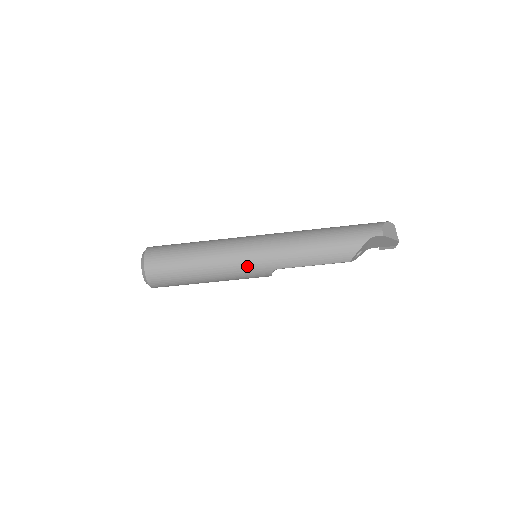
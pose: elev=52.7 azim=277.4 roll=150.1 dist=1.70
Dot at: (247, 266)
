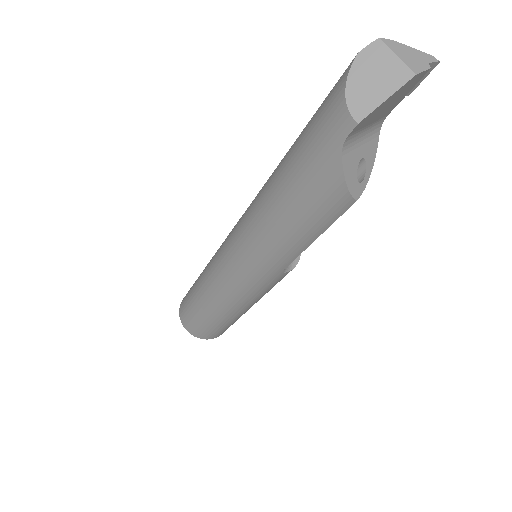
Dot at: (252, 289)
